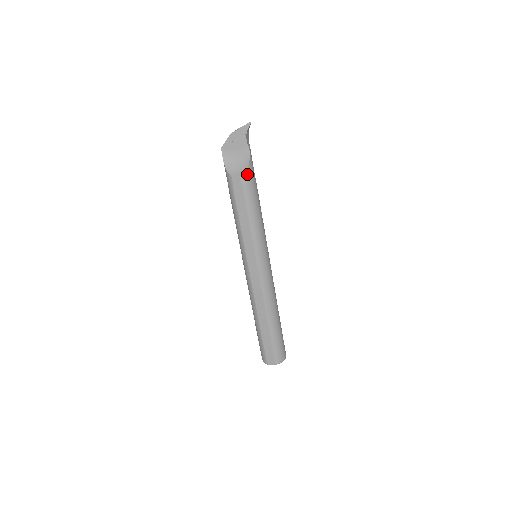
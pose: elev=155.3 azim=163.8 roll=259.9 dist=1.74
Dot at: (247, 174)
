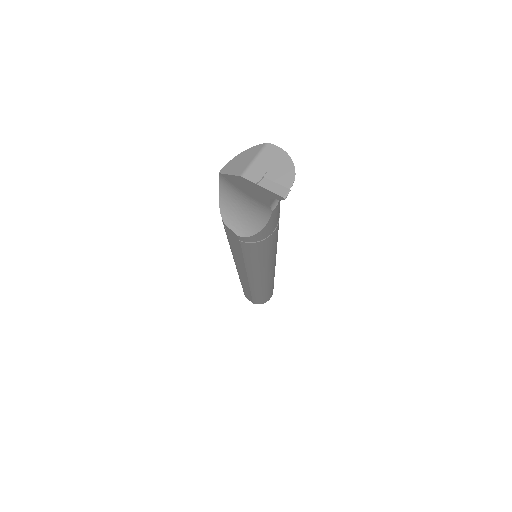
Dot at: (253, 237)
